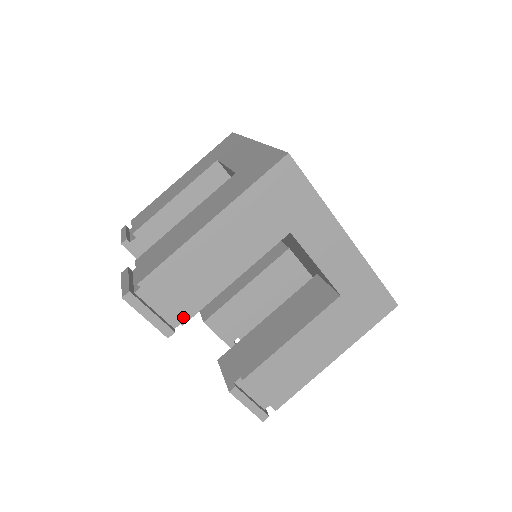
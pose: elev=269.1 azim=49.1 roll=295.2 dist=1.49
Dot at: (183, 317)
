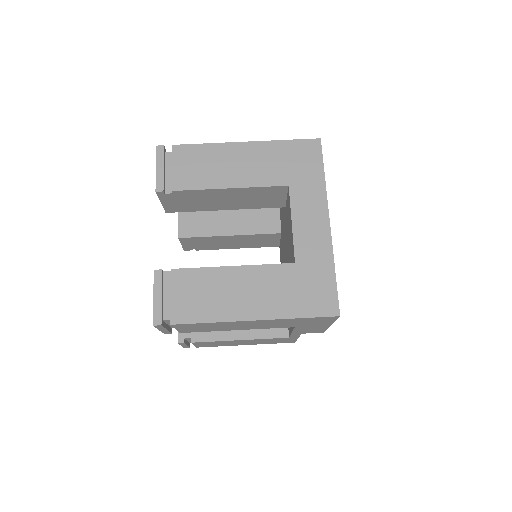
Dot at: (177, 186)
